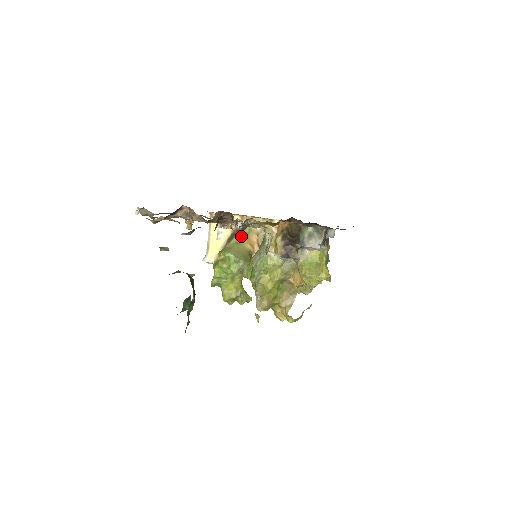
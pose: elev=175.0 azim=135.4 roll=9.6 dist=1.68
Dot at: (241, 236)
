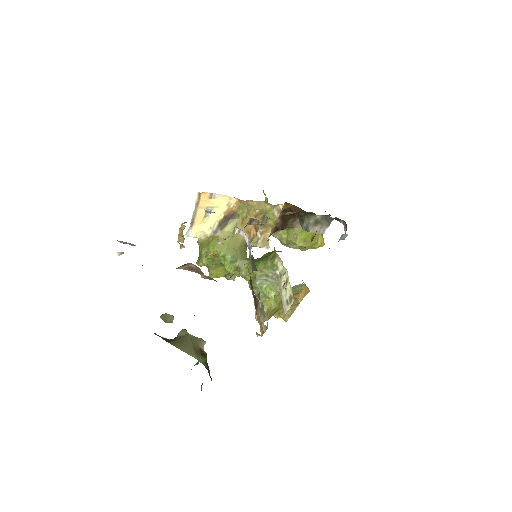
Dot at: (259, 299)
